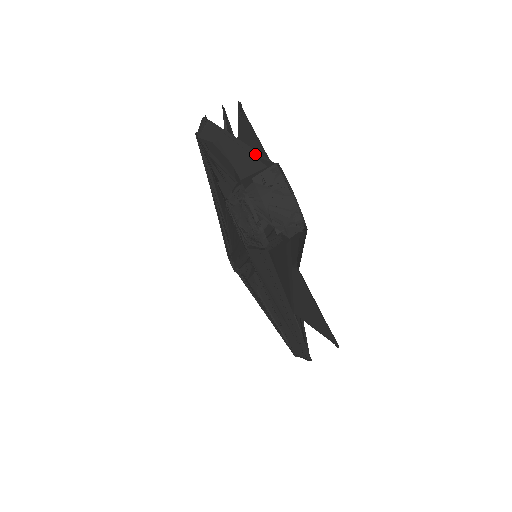
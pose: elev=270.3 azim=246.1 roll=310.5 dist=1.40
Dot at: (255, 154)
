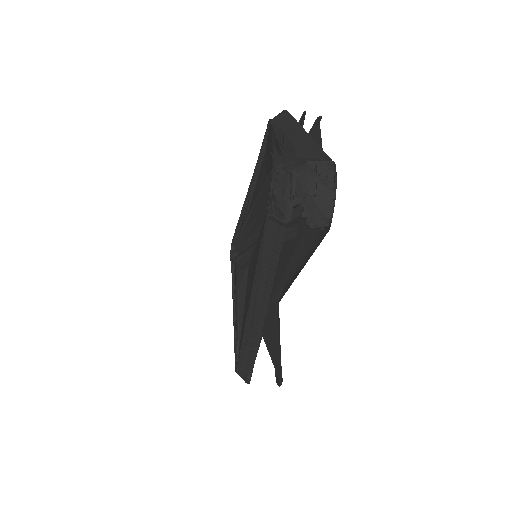
Dot at: (318, 149)
